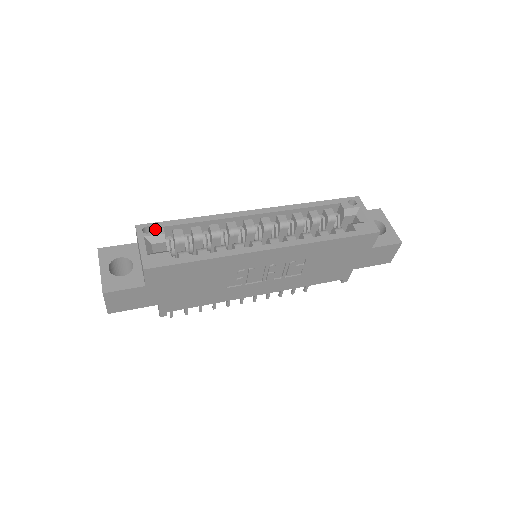
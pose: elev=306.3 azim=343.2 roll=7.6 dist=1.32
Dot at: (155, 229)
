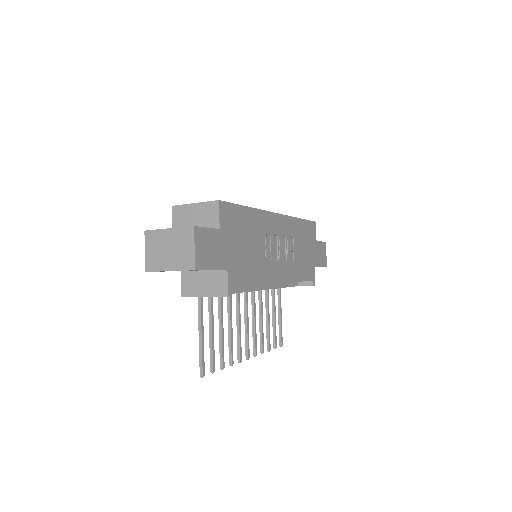
Dot at: occluded
